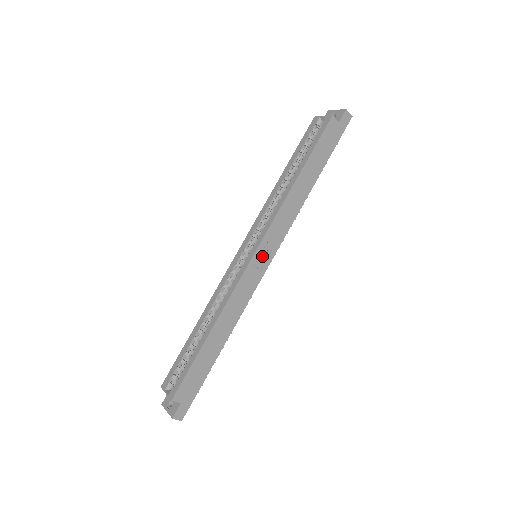
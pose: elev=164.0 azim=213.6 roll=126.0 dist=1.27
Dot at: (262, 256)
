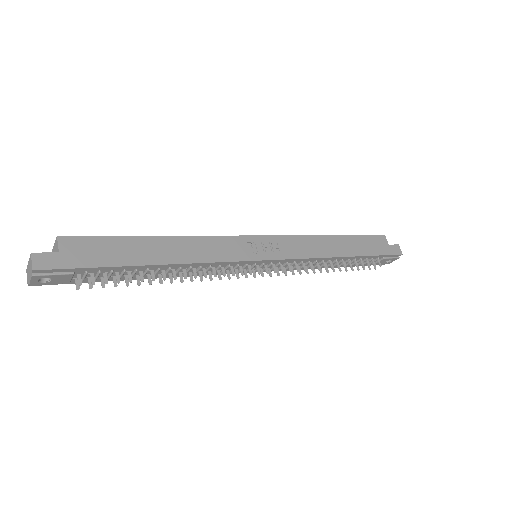
Dot at: (265, 246)
